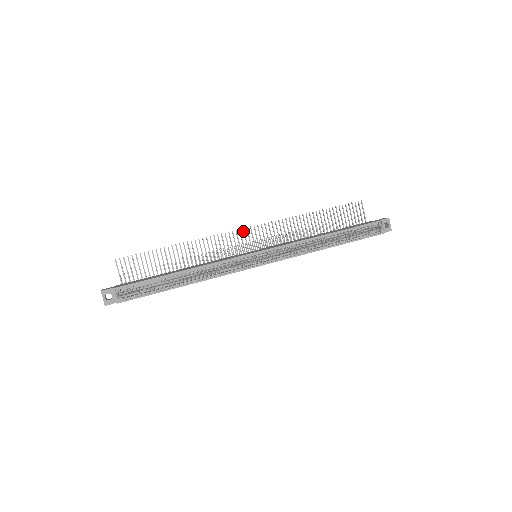
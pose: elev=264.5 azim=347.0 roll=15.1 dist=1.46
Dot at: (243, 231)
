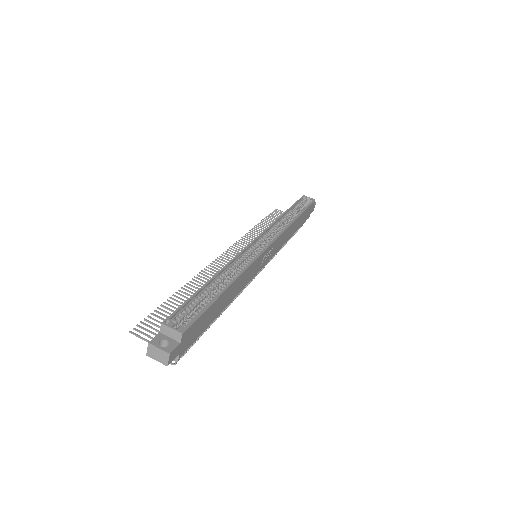
Dot at: occluded
